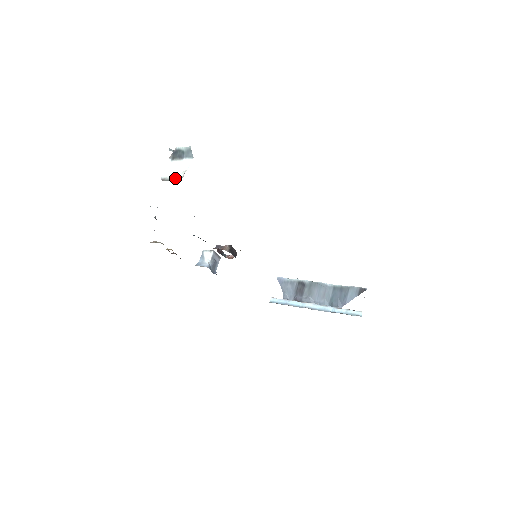
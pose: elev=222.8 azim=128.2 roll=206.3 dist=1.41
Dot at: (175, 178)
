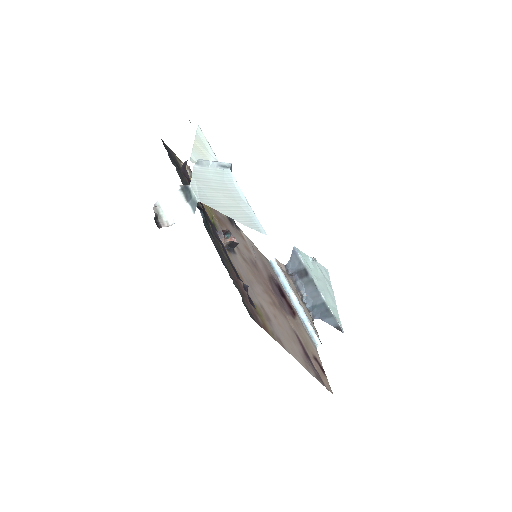
Dot at: (164, 219)
